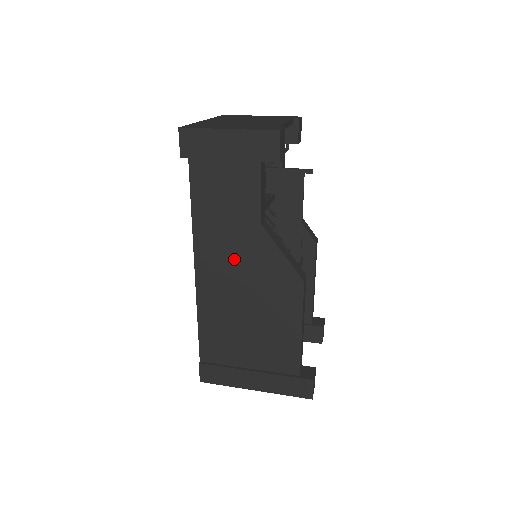
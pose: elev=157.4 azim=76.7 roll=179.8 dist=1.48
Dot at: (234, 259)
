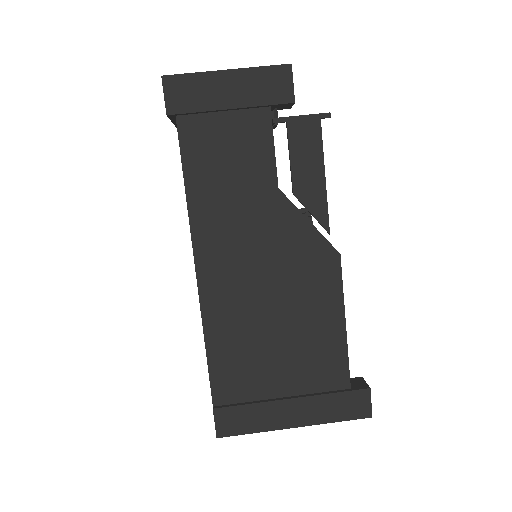
Dot at: (248, 243)
